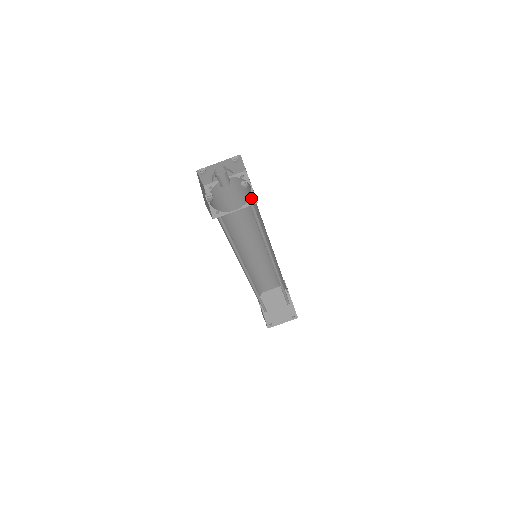
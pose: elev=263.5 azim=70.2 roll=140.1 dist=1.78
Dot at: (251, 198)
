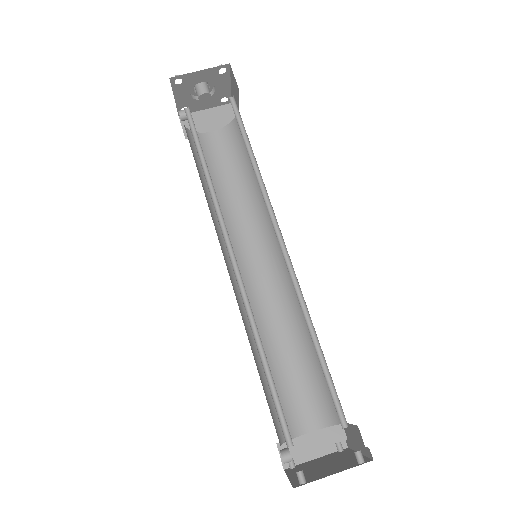
Dot at: (233, 97)
